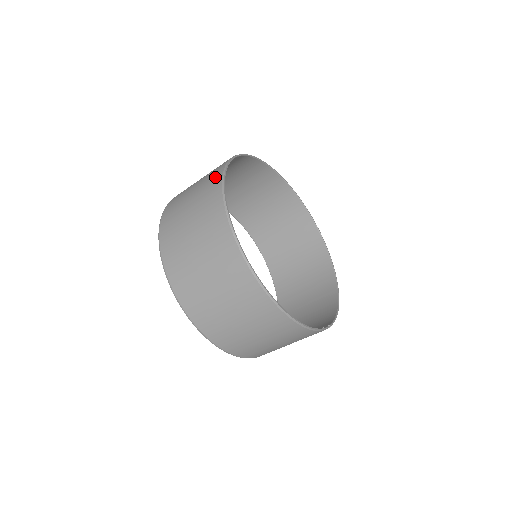
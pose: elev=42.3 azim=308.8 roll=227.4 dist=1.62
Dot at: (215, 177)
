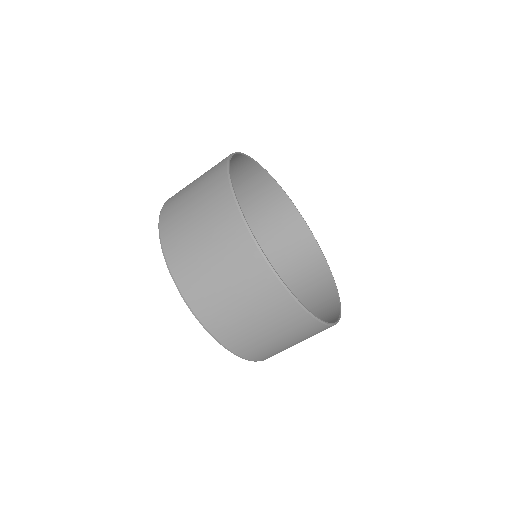
Dot at: (218, 175)
